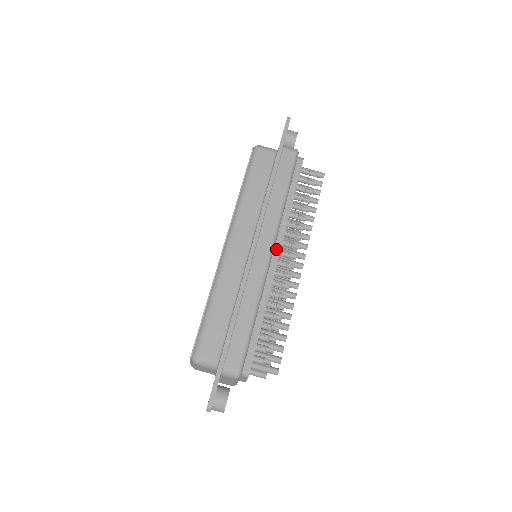
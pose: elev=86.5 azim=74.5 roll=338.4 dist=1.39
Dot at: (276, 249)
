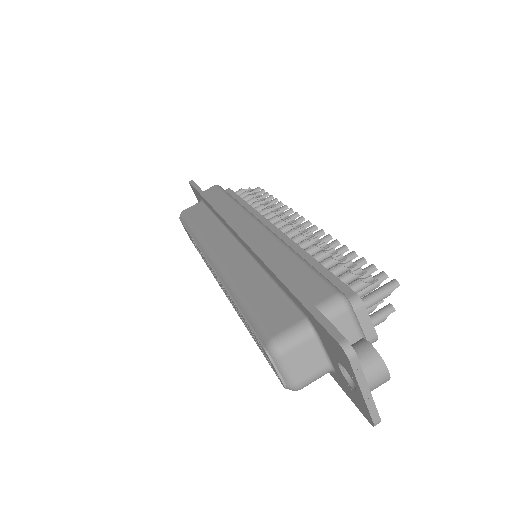
Dot at: (265, 225)
